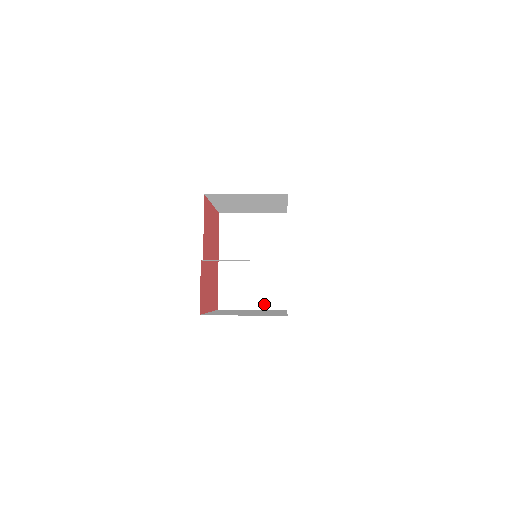
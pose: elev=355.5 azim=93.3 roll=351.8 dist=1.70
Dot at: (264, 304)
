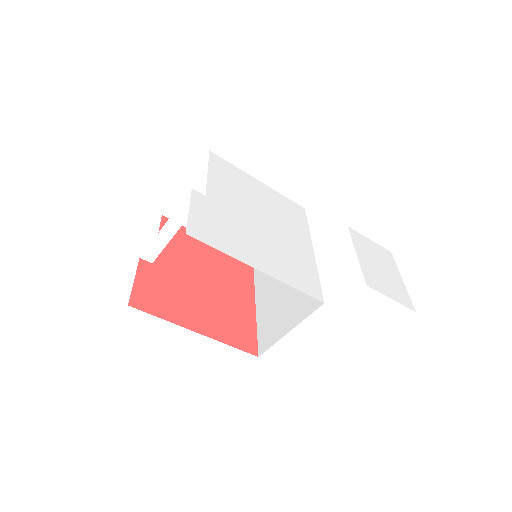
Dot at: (300, 315)
